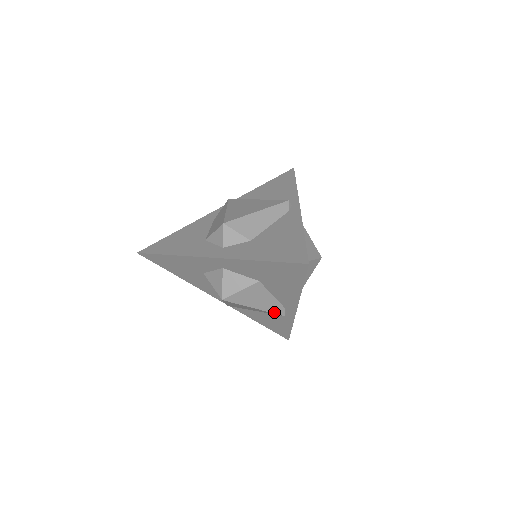
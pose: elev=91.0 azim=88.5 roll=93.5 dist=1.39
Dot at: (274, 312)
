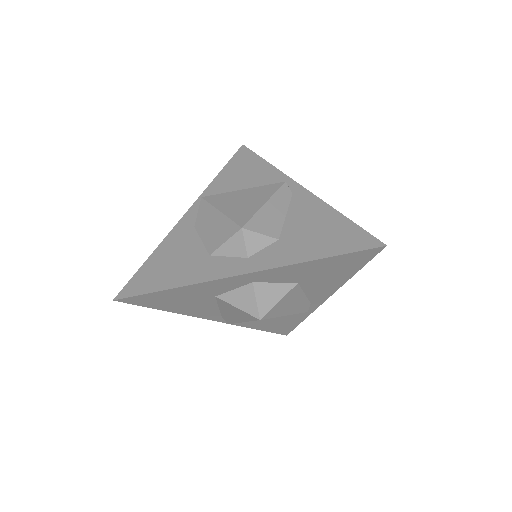
Dot at: (300, 312)
